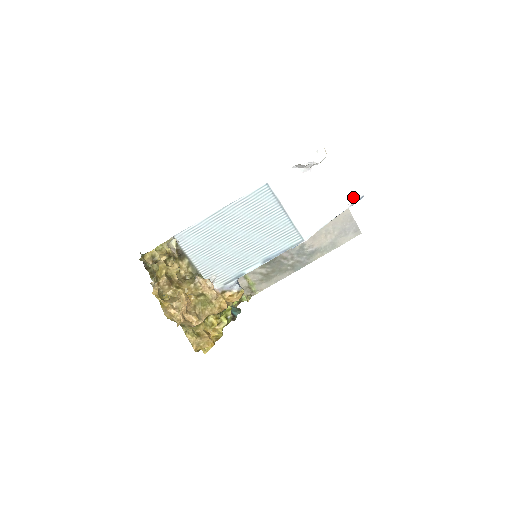
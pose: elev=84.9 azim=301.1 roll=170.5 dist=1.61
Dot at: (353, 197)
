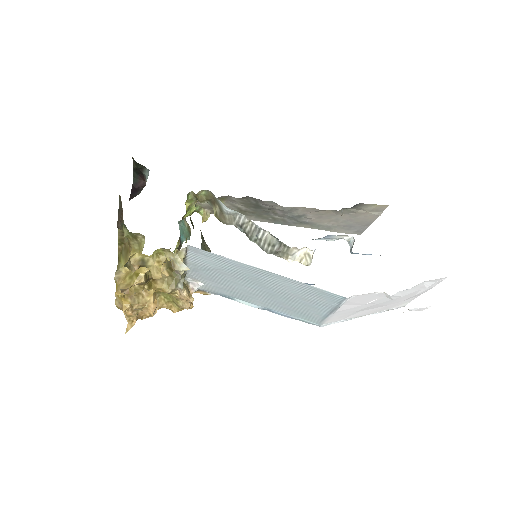
Dot at: (396, 306)
